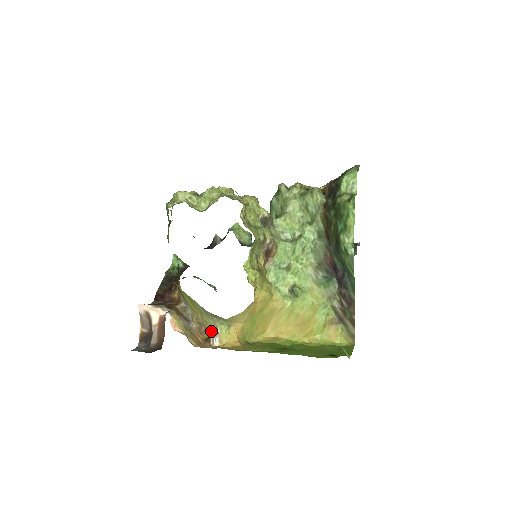
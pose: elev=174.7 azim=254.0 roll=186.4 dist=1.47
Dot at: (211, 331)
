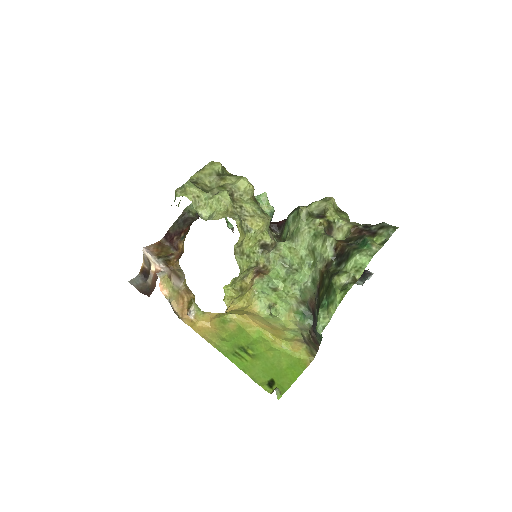
Dot at: (193, 302)
